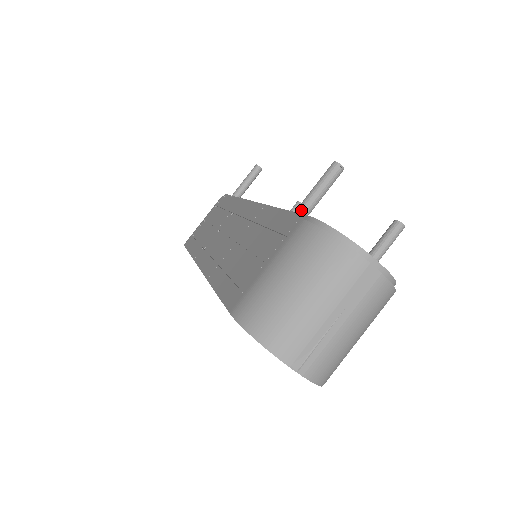
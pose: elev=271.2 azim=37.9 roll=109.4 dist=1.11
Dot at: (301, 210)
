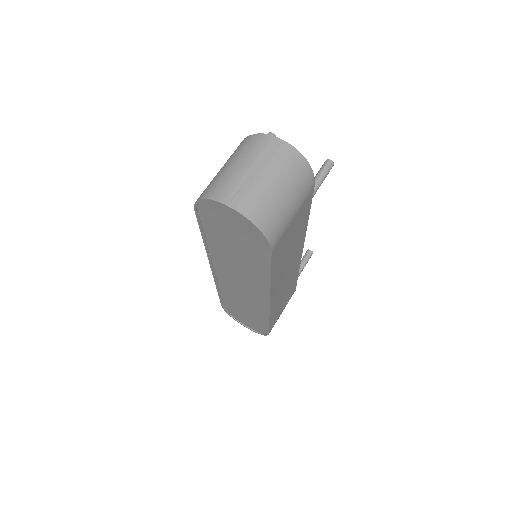
Dot at: occluded
